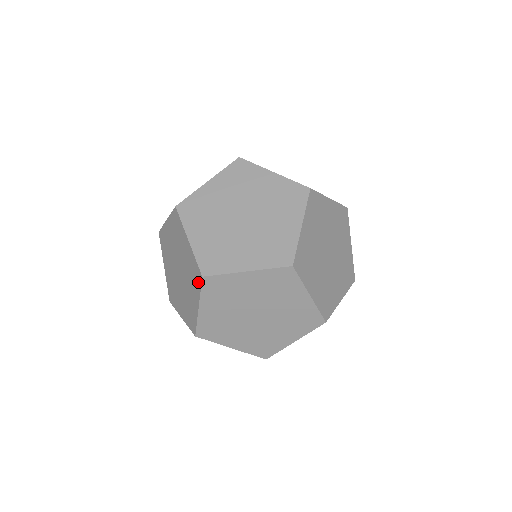
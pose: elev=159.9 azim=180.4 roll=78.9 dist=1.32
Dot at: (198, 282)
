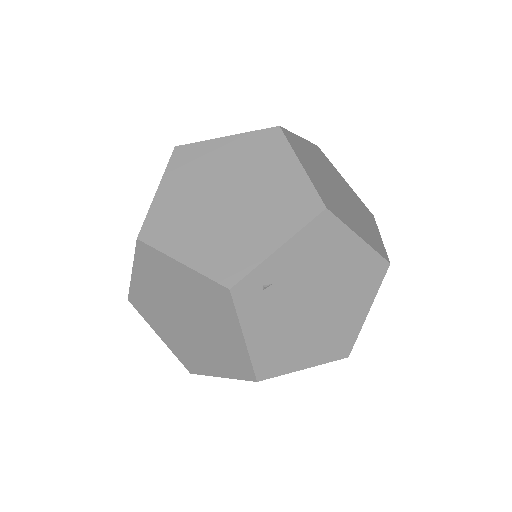
Dot at: occluded
